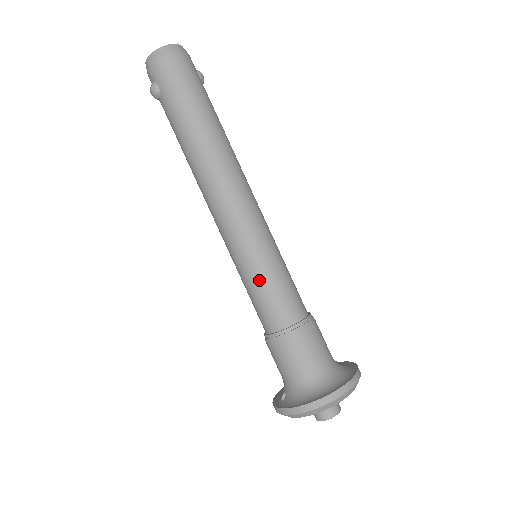
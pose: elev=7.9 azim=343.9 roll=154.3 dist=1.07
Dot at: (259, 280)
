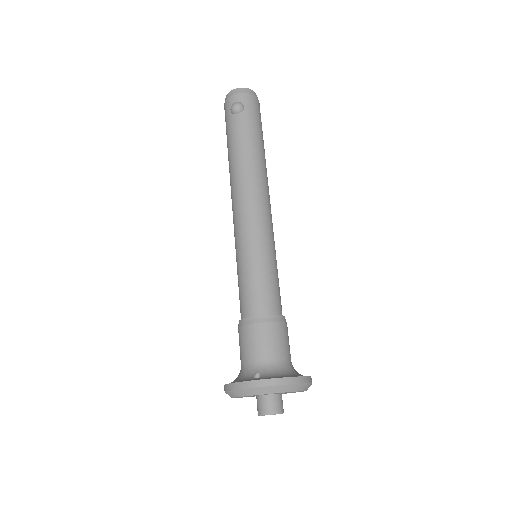
Dot at: (270, 268)
